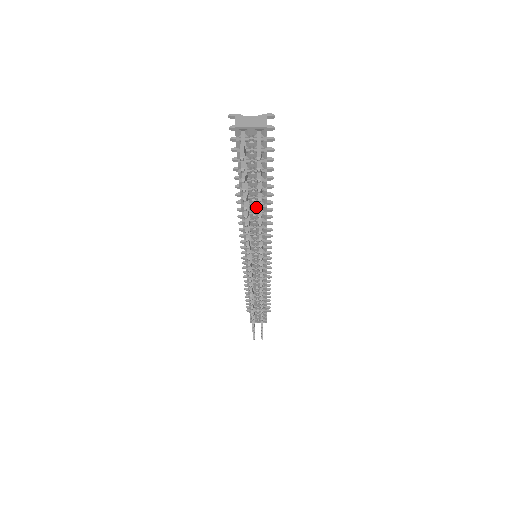
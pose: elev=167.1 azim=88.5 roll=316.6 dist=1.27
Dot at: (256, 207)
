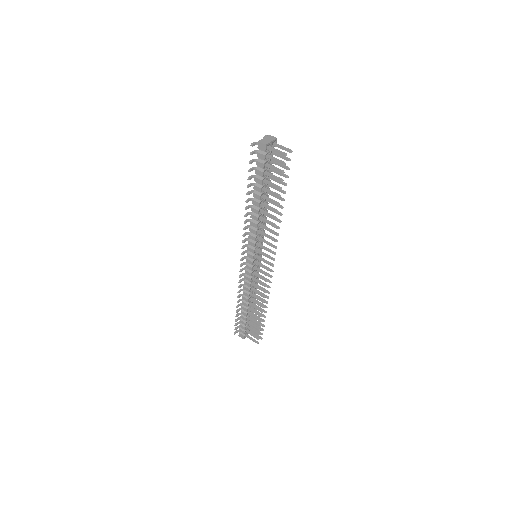
Dot at: occluded
